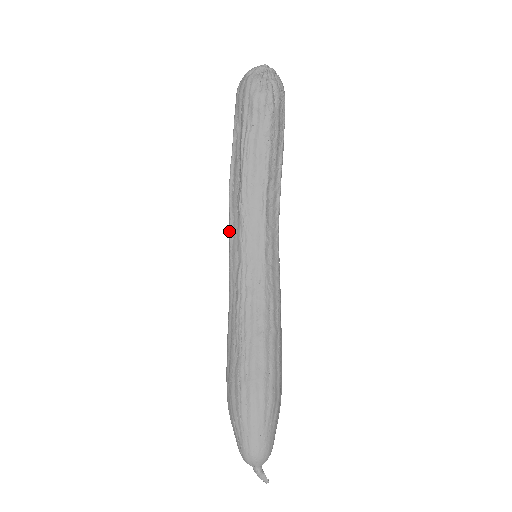
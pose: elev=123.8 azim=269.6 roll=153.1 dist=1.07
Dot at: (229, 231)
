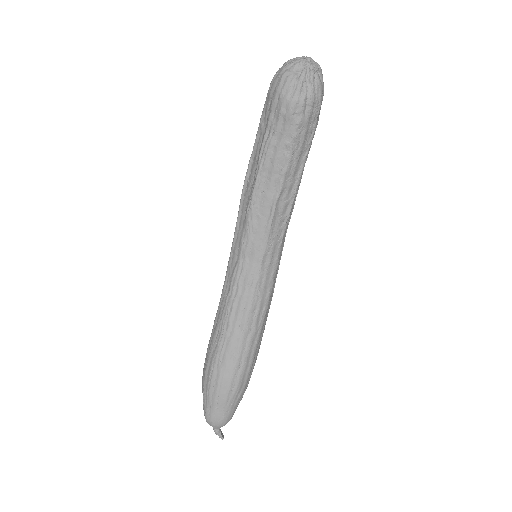
Dot at: occluded
